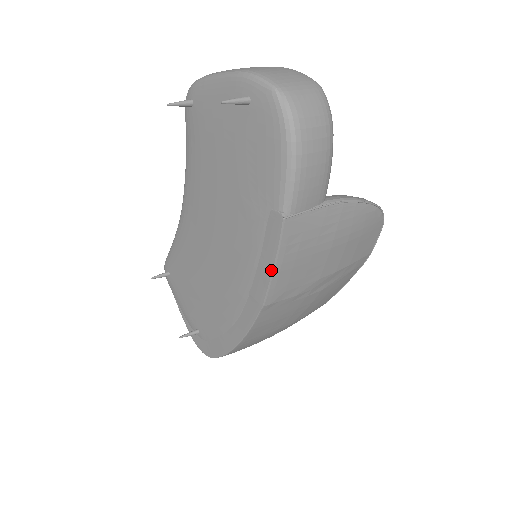
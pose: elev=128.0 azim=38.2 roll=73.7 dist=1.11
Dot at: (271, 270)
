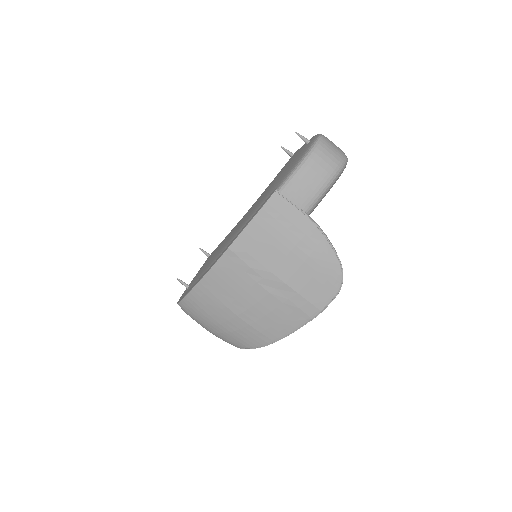
Dot at: (249, 222)
